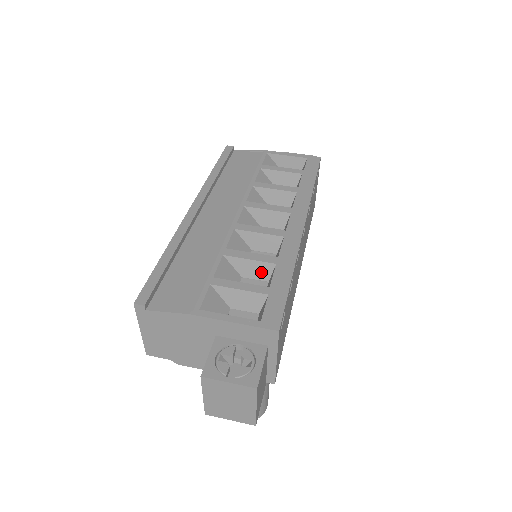
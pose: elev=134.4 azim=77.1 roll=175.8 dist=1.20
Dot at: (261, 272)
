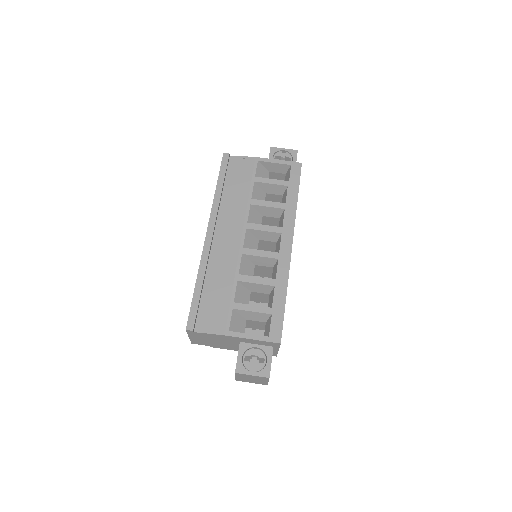
Dot at: (264, 290)
